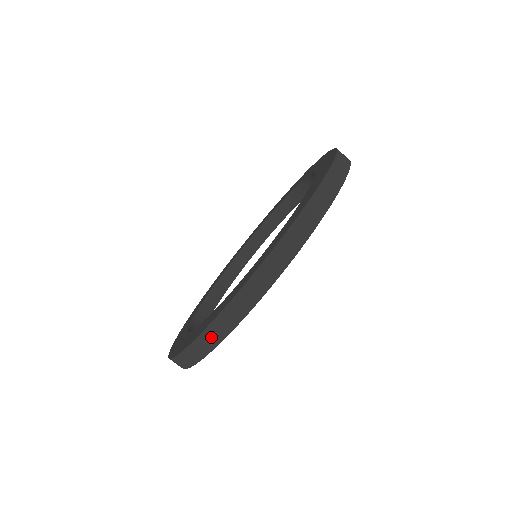
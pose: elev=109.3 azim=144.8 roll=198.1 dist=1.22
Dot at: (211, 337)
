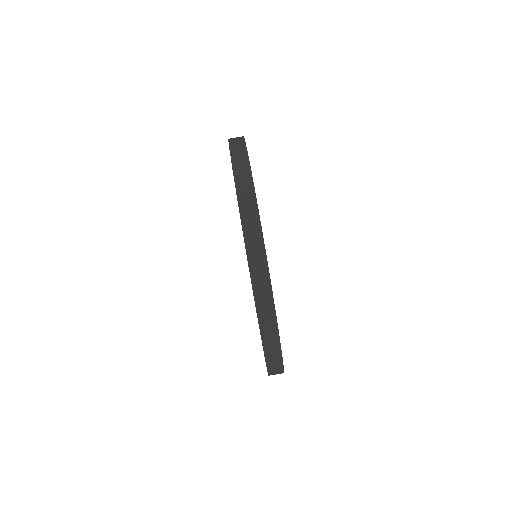
Dot at: (275, 371)
